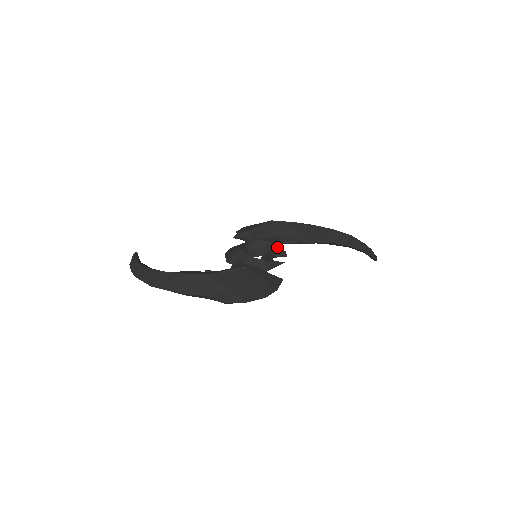
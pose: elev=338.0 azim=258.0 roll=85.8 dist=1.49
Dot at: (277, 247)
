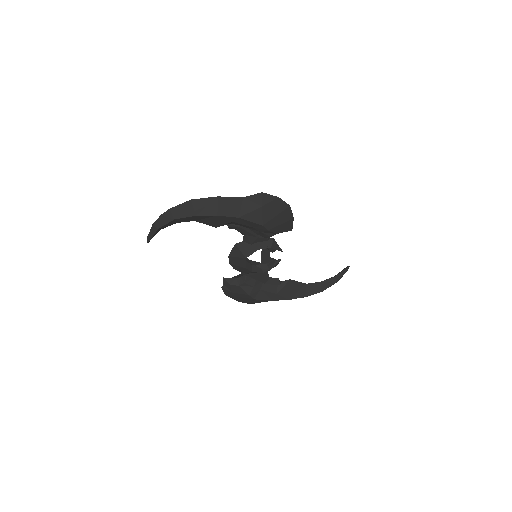
Dot at: occluded
